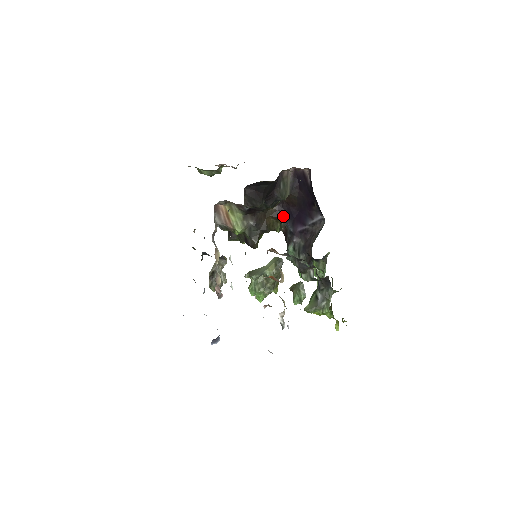
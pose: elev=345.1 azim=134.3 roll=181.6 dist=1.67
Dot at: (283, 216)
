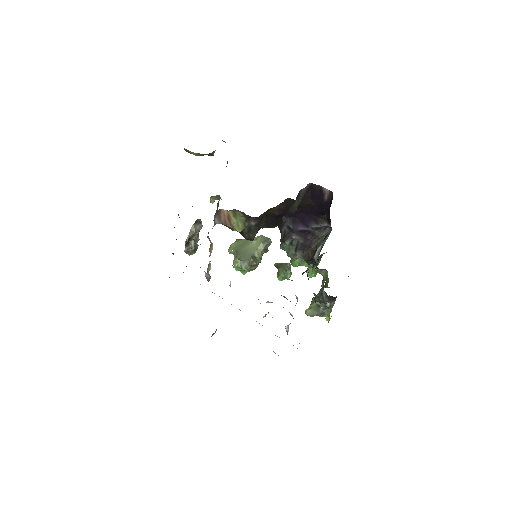
Dot at: occluded
